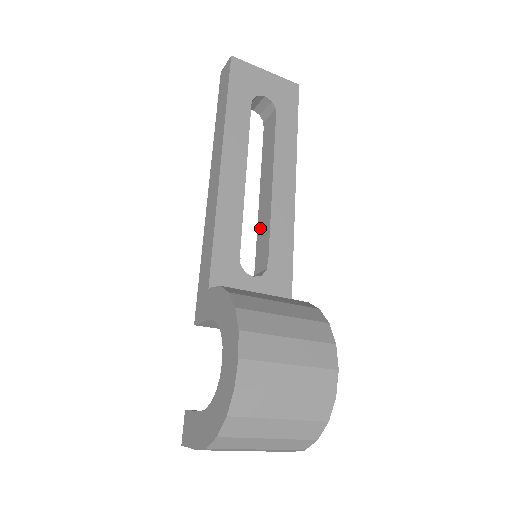
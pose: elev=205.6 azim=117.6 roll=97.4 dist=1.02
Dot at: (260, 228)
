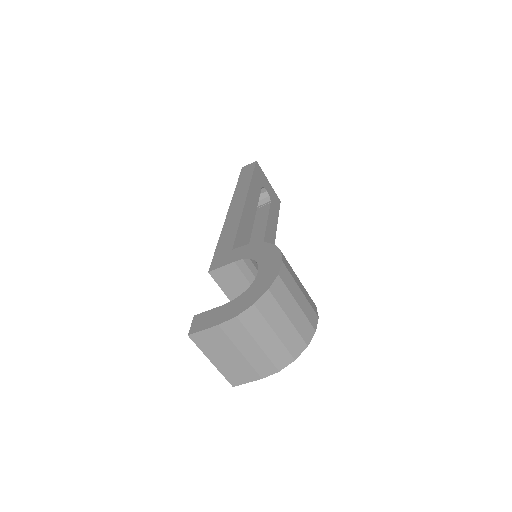
Dot at: occluded
